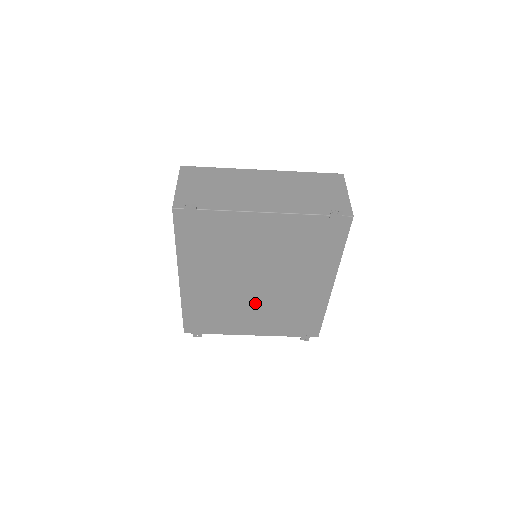
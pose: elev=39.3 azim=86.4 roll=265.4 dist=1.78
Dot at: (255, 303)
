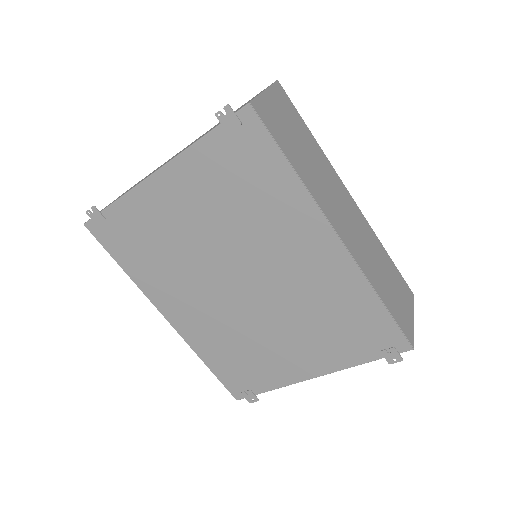
Dot at: (269, 319)
